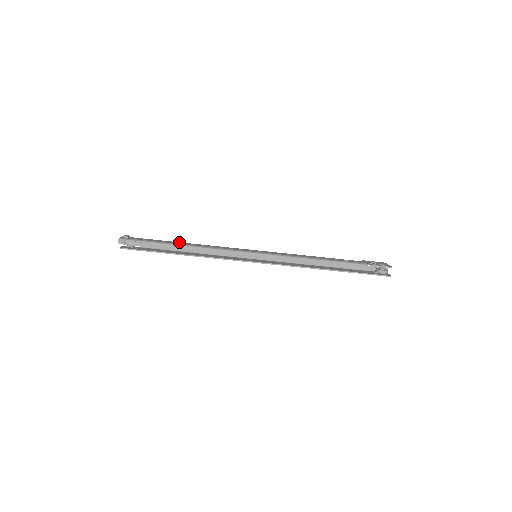
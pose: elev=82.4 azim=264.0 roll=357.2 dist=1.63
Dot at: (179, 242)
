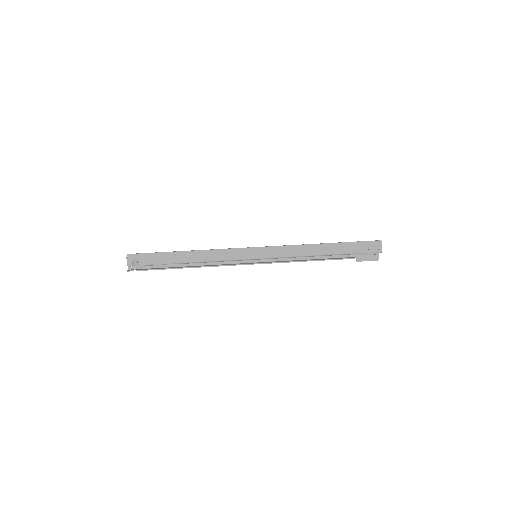
Dot at: (182, 264)
